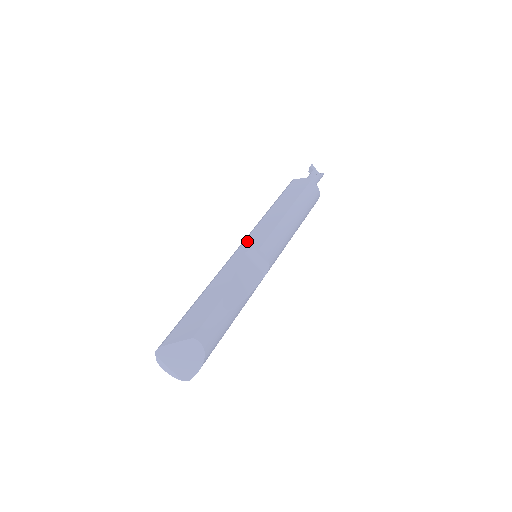
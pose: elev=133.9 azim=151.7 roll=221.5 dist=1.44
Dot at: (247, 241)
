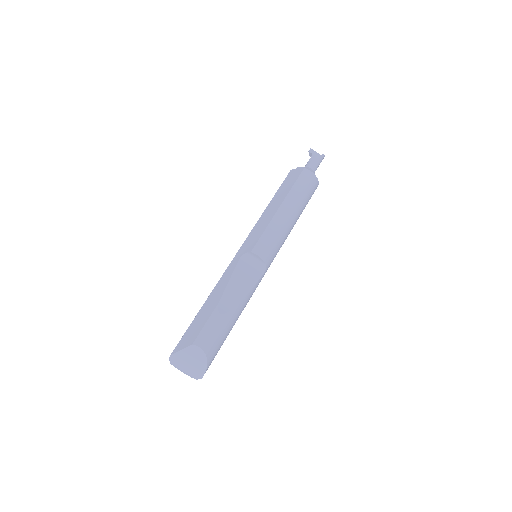
Dot at: (243, 245)
